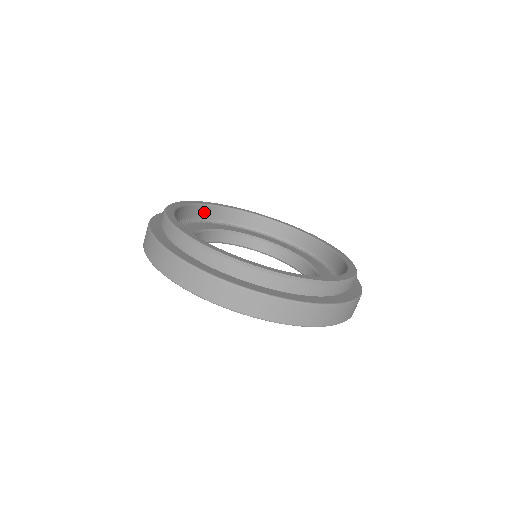
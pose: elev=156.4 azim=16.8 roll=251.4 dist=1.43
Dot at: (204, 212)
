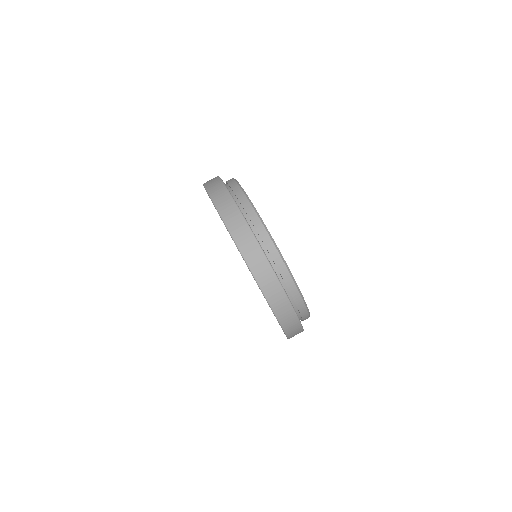
Dot at: occluded
